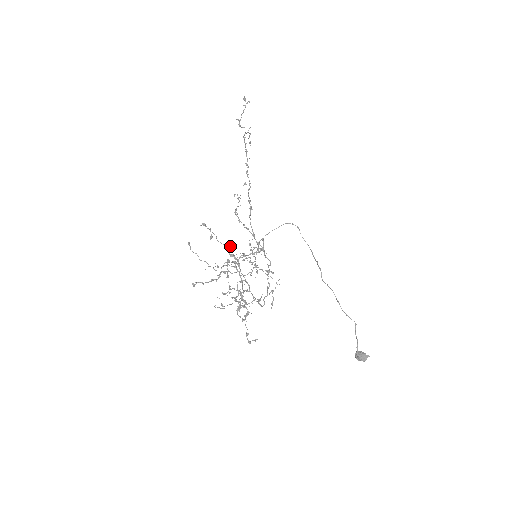
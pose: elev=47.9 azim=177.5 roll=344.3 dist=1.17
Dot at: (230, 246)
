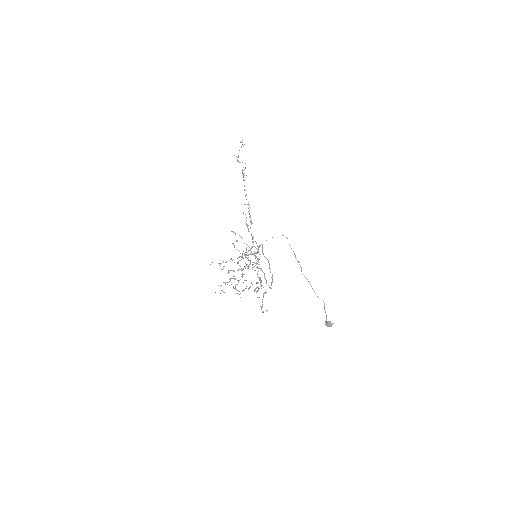
Dot at: (252, 247)
